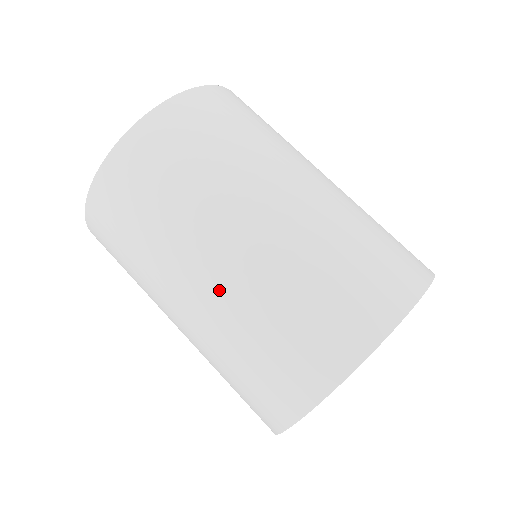
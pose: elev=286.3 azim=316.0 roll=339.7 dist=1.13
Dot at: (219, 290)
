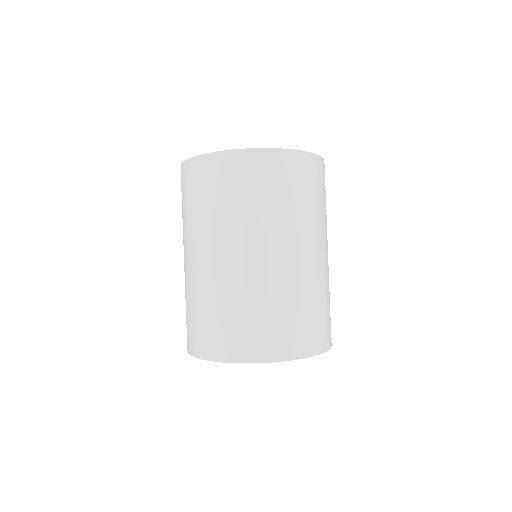
Dot at: (286, 269)
